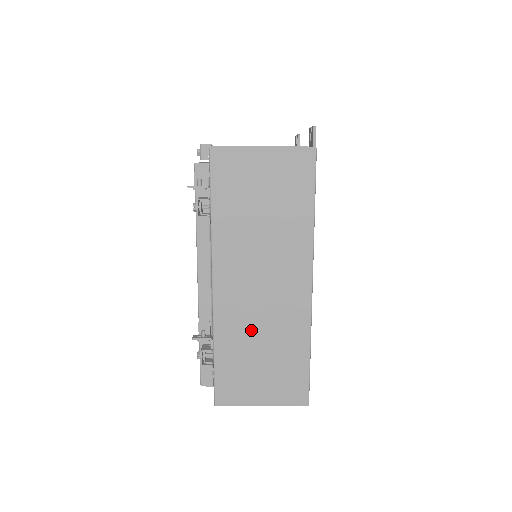
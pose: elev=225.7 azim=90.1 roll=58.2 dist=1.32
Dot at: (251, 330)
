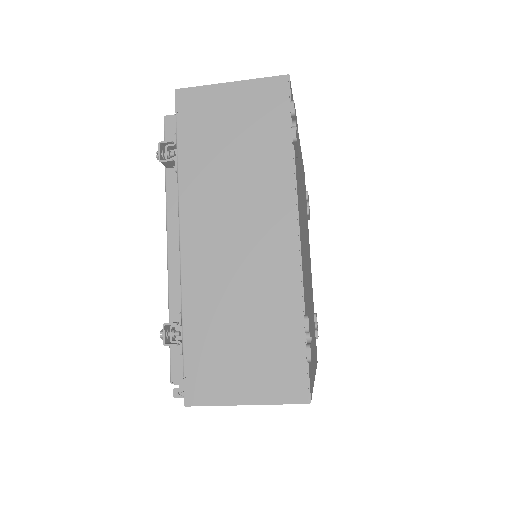
Dot at: occluded
